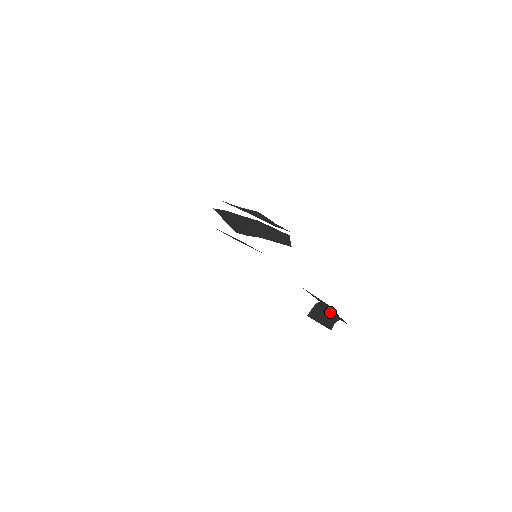
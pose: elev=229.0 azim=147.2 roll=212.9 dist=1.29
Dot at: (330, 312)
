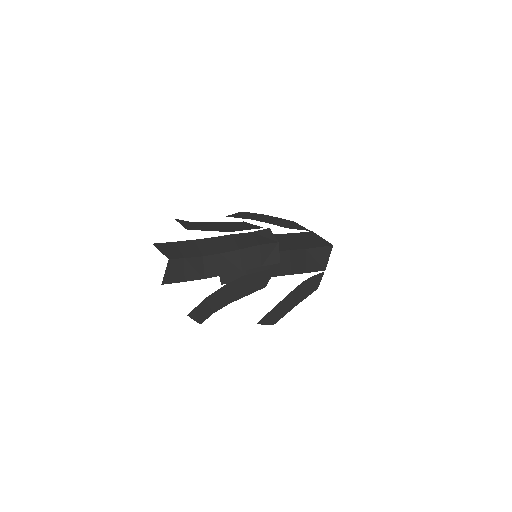
Dot at: (289, 304)
